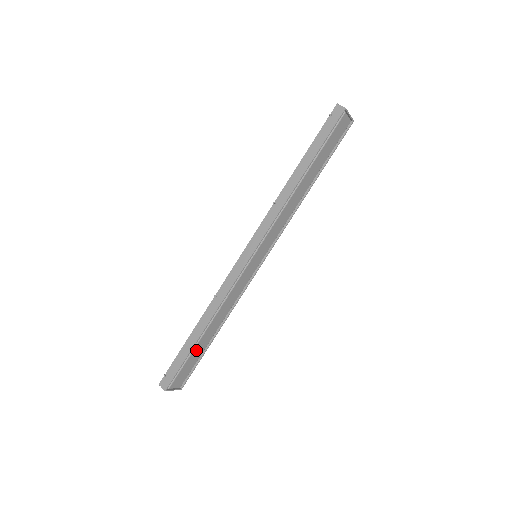
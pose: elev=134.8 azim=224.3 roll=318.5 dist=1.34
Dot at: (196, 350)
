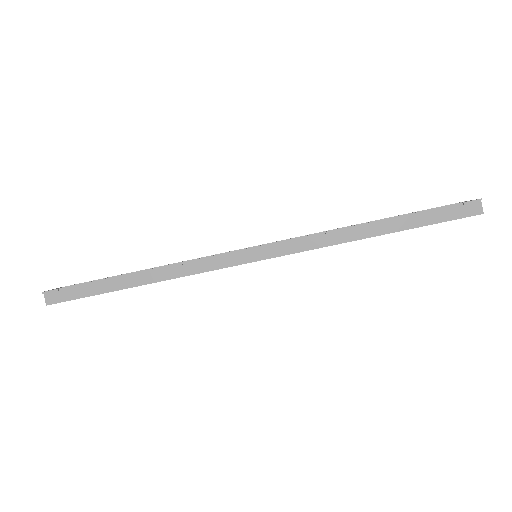
Dot at: occluded
